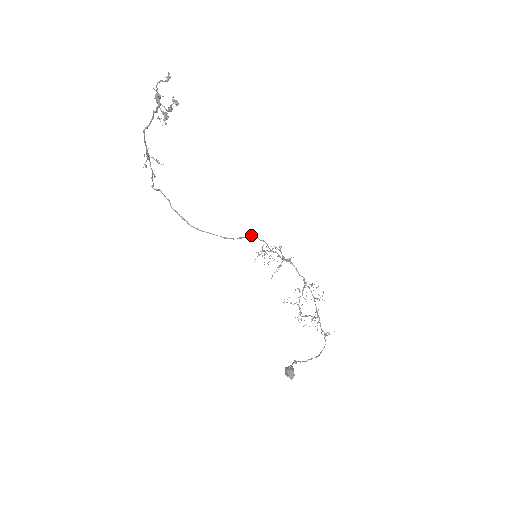
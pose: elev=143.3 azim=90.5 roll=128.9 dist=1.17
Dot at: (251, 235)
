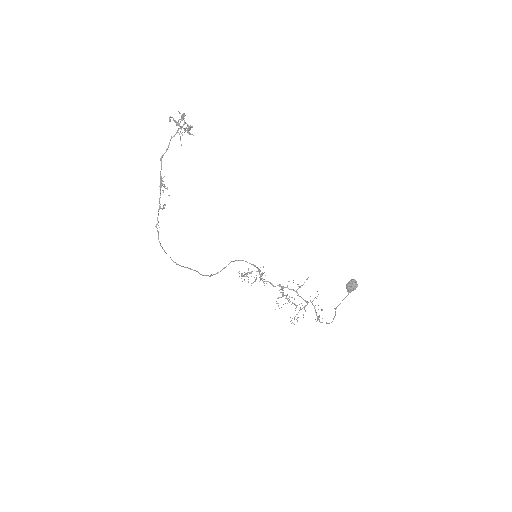
Dot at: (232, 261)
